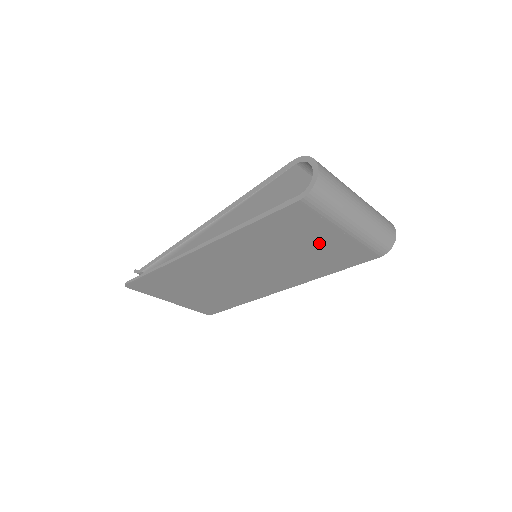
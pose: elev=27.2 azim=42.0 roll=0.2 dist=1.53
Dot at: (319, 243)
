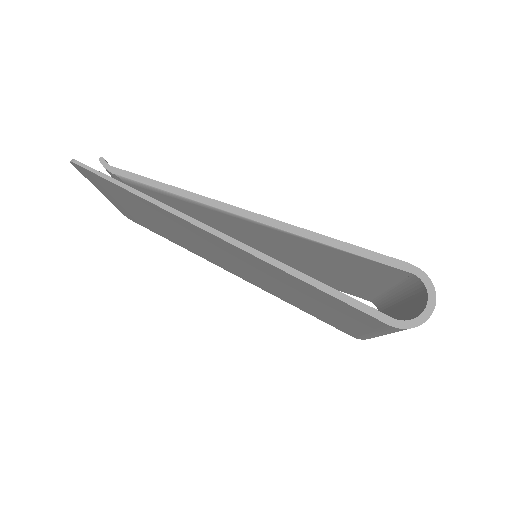
Dot at: (335, 315)
